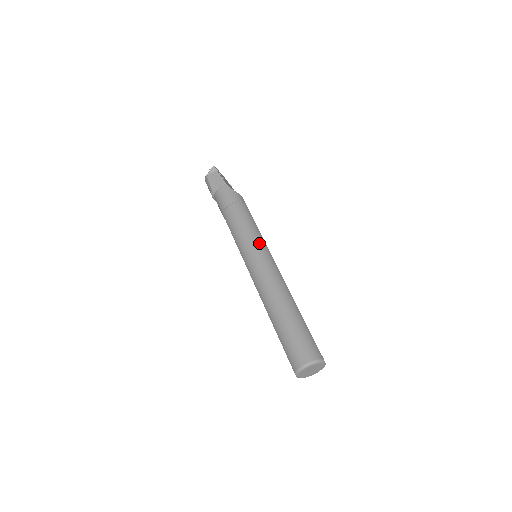
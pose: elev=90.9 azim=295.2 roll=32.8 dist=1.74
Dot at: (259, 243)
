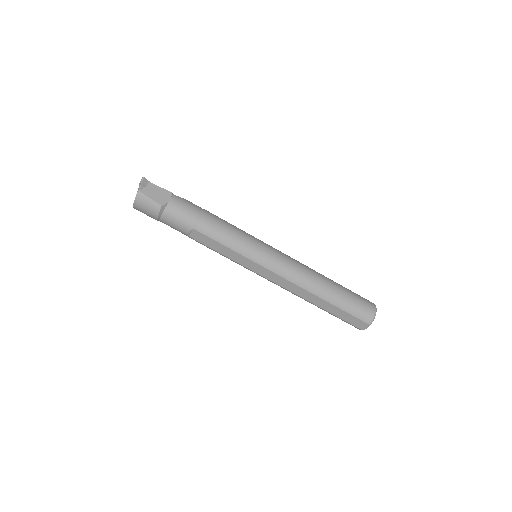
Dot at: (260, 241)
